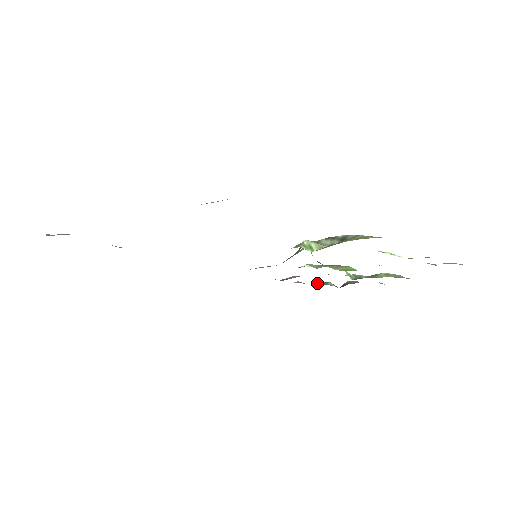
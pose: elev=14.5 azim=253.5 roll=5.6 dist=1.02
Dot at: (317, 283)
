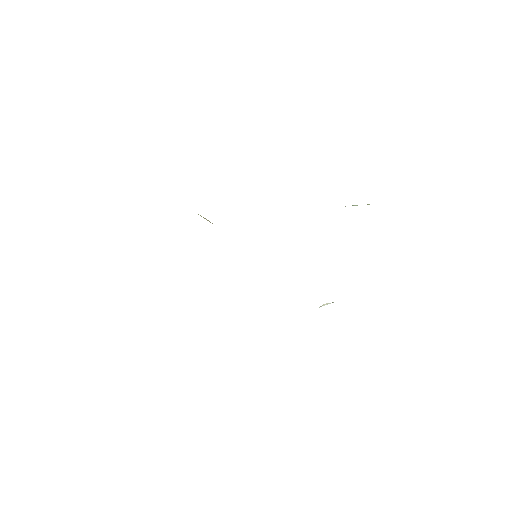
Dot at: occluded
